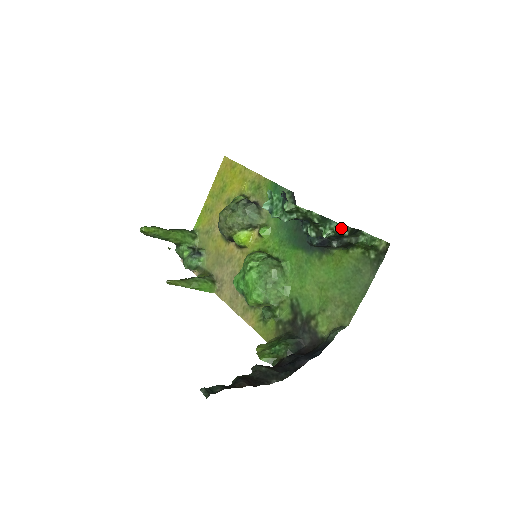
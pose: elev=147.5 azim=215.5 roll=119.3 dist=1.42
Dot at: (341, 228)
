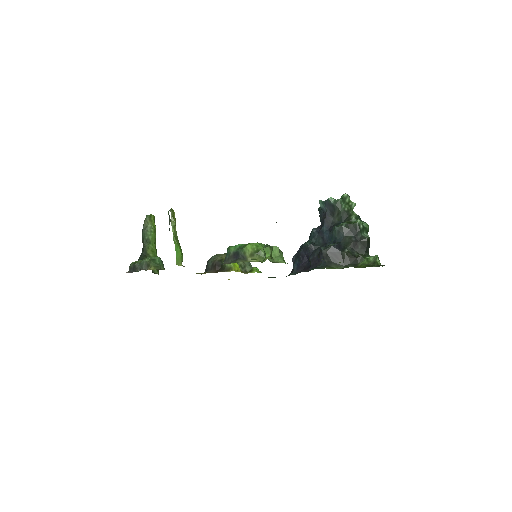
Dot at: (365, 232)
